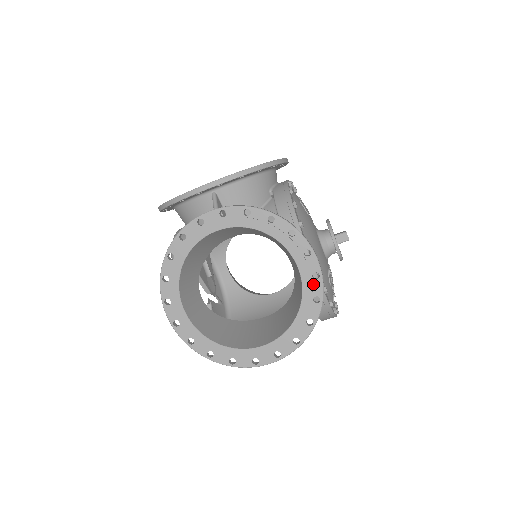
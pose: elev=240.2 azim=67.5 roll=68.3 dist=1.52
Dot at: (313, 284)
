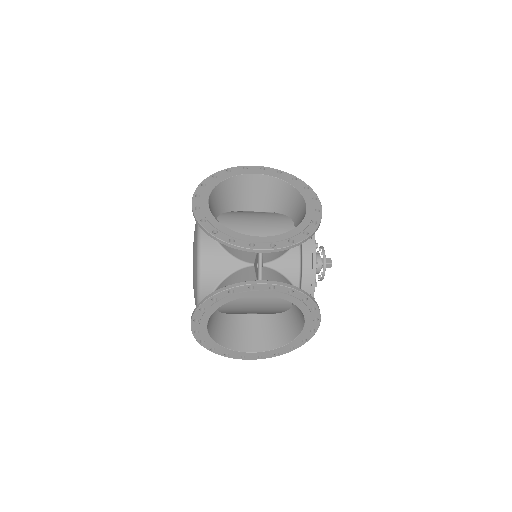
Dot at: (308, 334)
